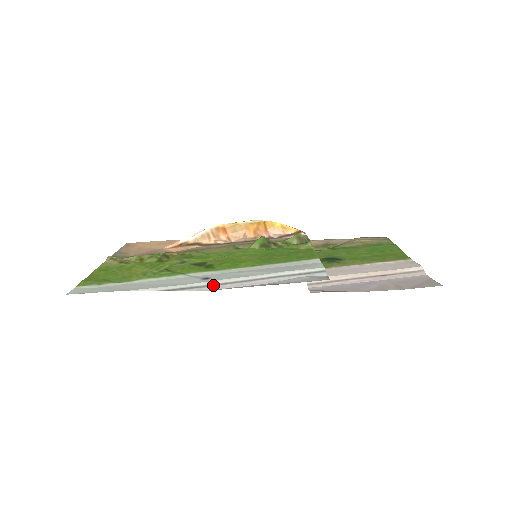
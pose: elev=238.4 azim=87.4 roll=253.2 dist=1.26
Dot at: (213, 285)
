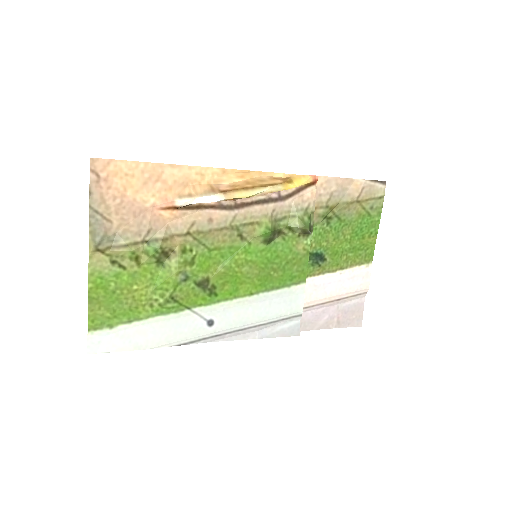
Dot at: (216, 336)
